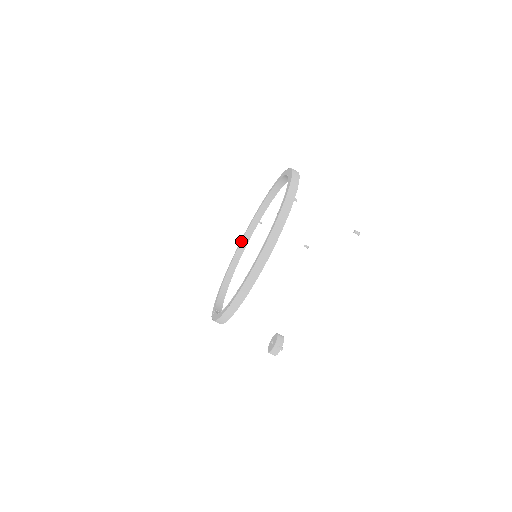
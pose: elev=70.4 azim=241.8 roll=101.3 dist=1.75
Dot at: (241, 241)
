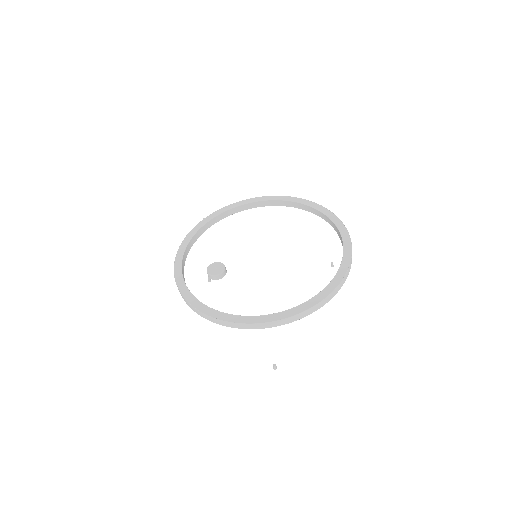
Dot at: (305, 204)
